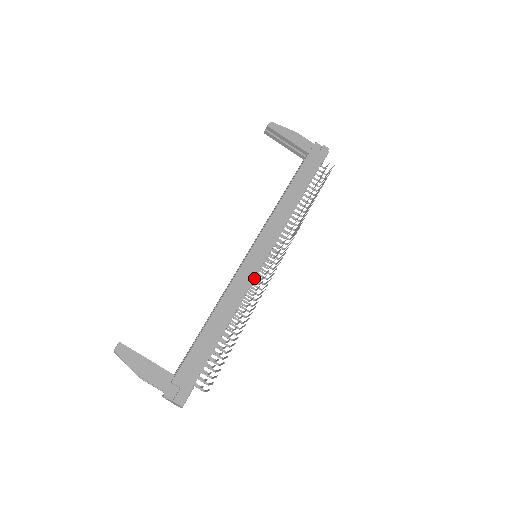
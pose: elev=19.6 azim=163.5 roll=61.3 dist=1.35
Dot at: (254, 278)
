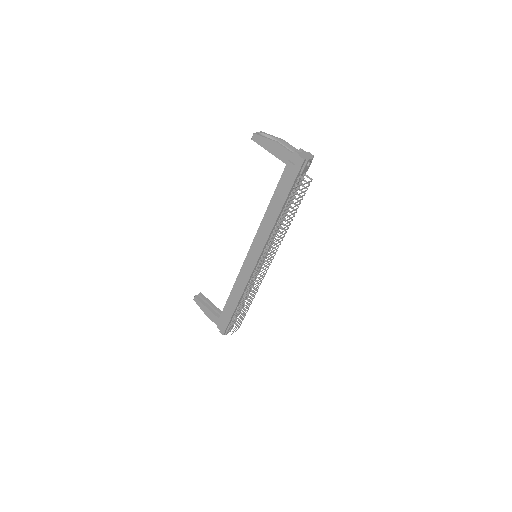
Dot at: (250, 276)
